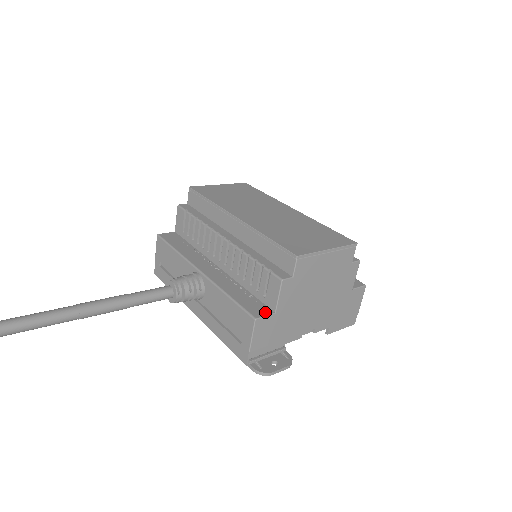
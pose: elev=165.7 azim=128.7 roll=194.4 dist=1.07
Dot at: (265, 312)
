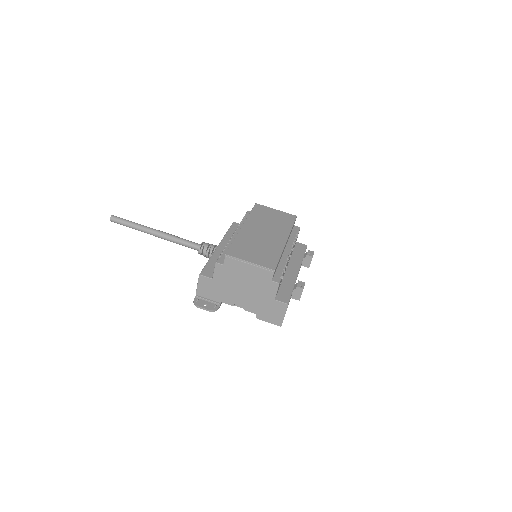
Dot at: (209, 275)
